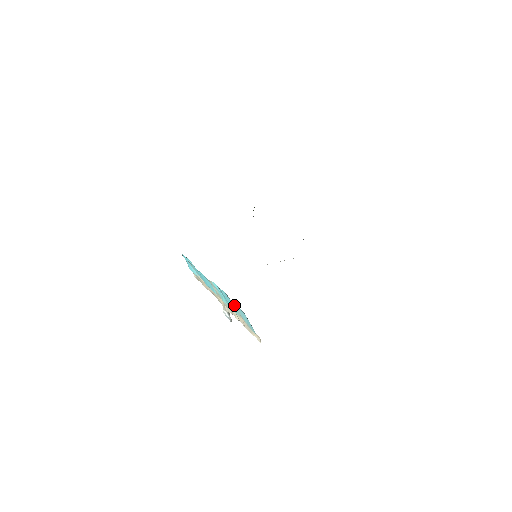
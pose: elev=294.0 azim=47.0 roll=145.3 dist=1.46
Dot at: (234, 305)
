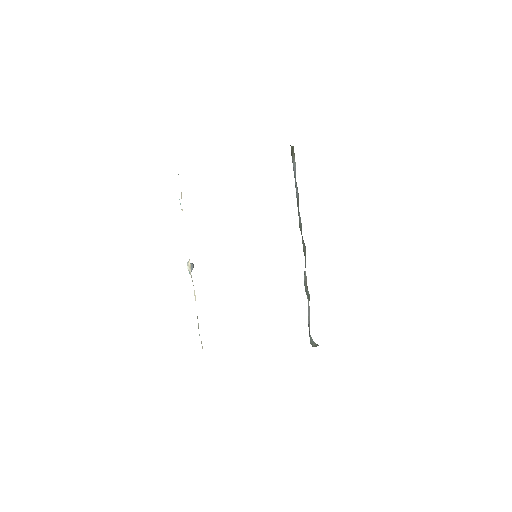
Dot at: occluded
